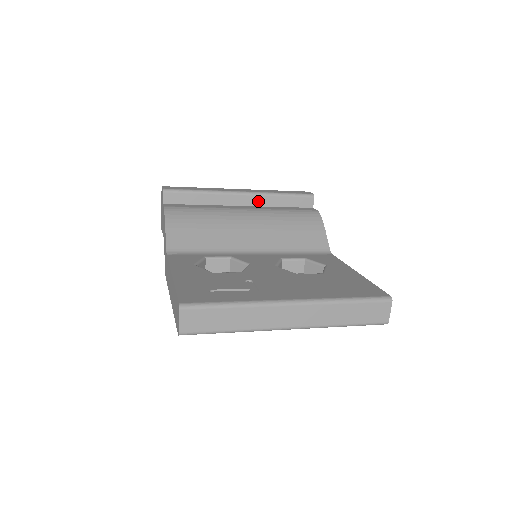
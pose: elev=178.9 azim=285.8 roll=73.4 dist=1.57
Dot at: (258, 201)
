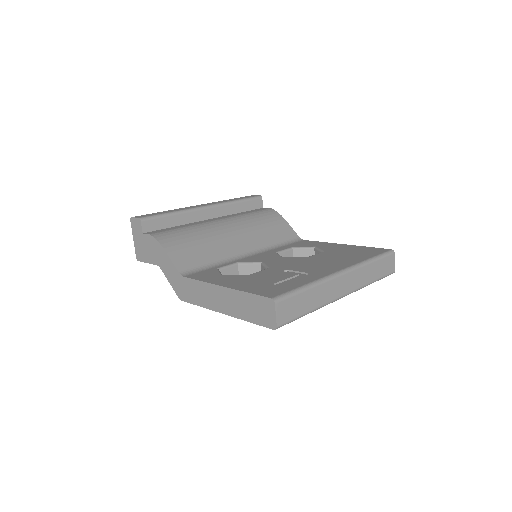
Dot at: (222, 211)
